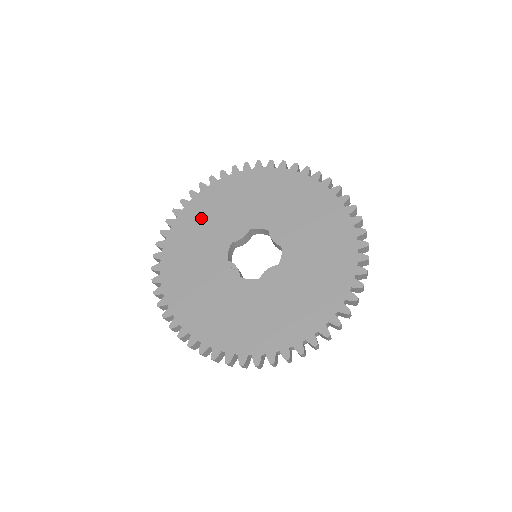
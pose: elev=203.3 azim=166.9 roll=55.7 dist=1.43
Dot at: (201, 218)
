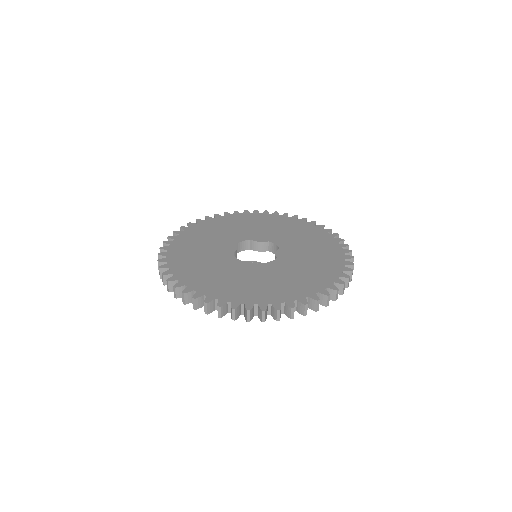
Dot at: (190, 254)
